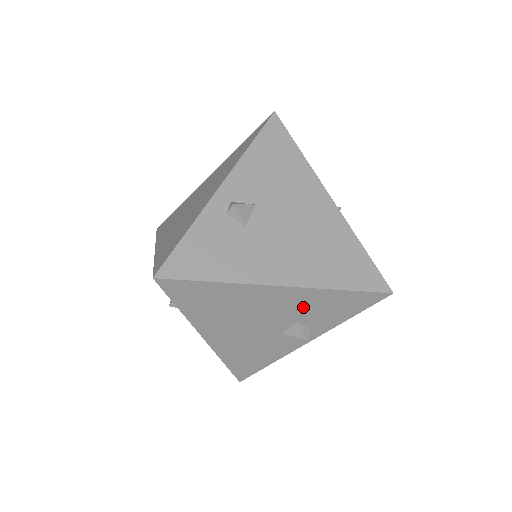
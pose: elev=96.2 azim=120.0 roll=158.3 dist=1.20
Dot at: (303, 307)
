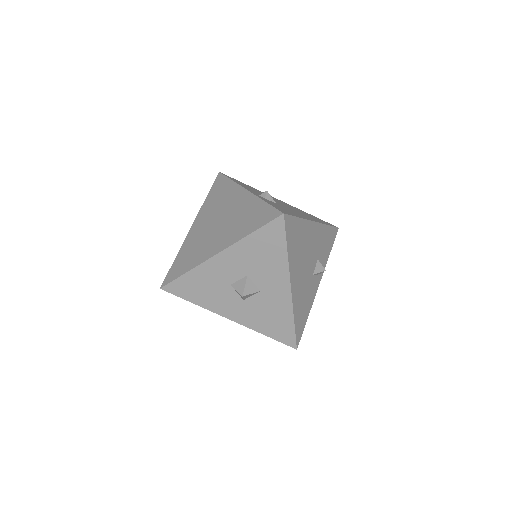
Dot at: (319, 243)
